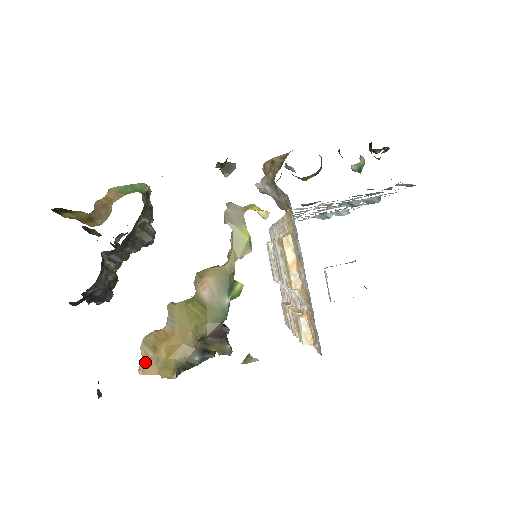
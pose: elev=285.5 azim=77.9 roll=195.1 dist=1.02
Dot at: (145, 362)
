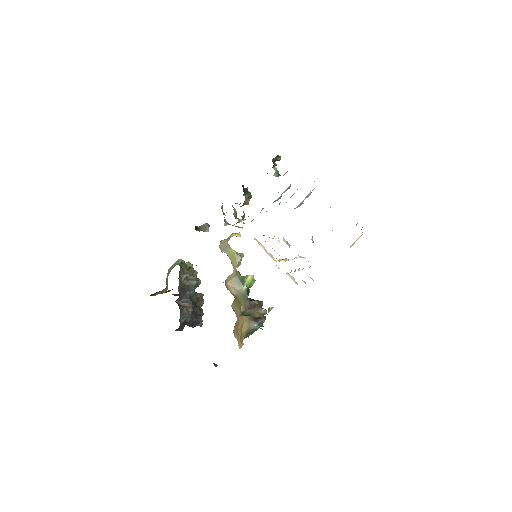
Dot at: (238, 342)
